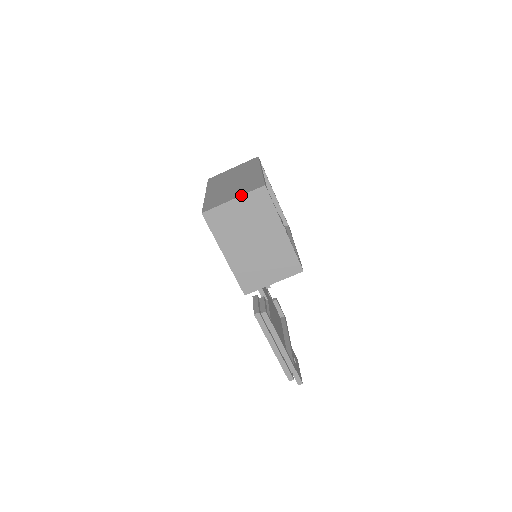
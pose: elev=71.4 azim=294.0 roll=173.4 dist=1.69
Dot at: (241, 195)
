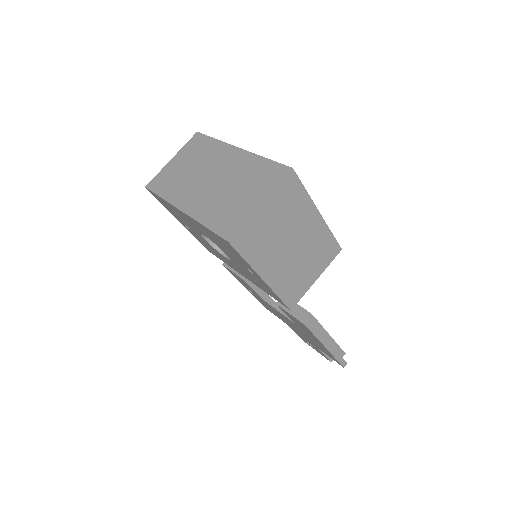
Dot at: (269, 194)
